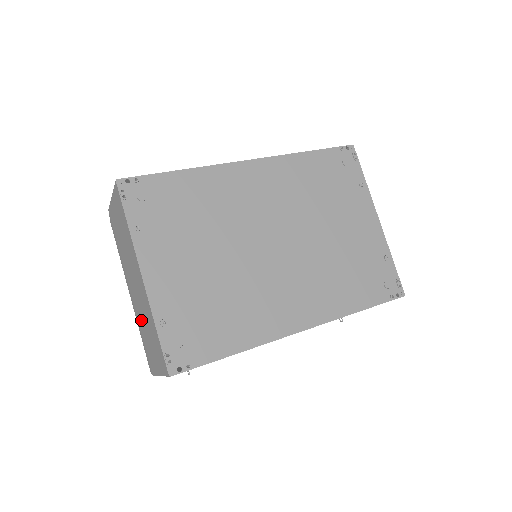
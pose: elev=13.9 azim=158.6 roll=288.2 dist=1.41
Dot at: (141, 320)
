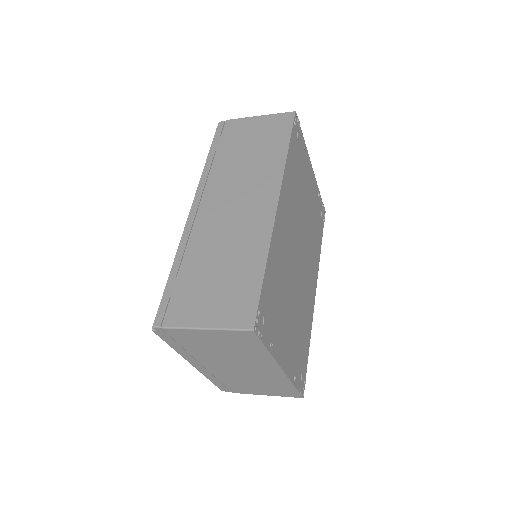
Dot at: (234, 378)
